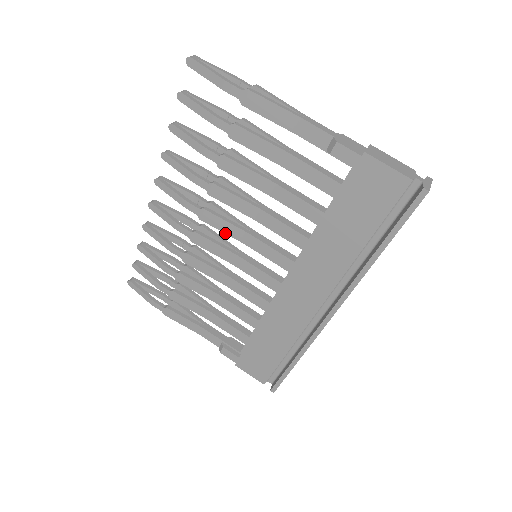
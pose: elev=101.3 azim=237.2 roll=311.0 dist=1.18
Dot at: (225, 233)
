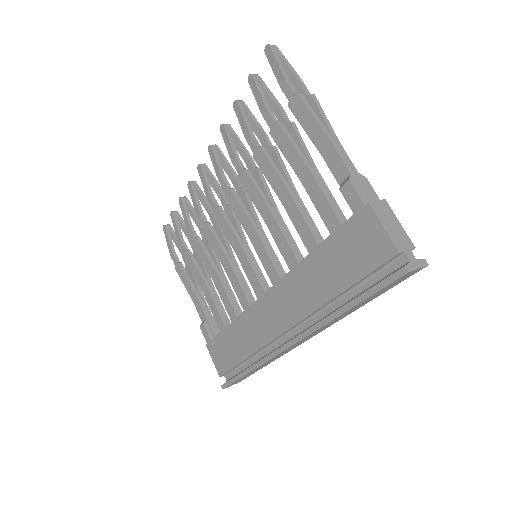
Dot at: (239, 221)
